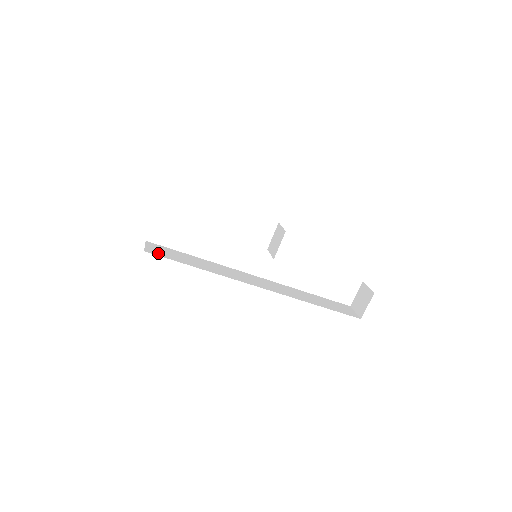
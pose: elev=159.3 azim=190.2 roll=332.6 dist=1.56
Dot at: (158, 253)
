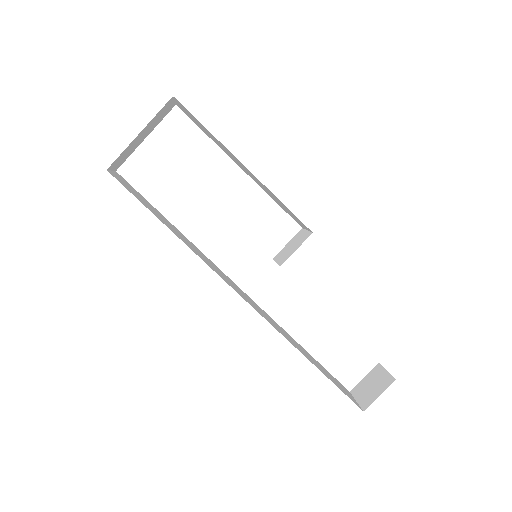
Dot at: (125, 185)
